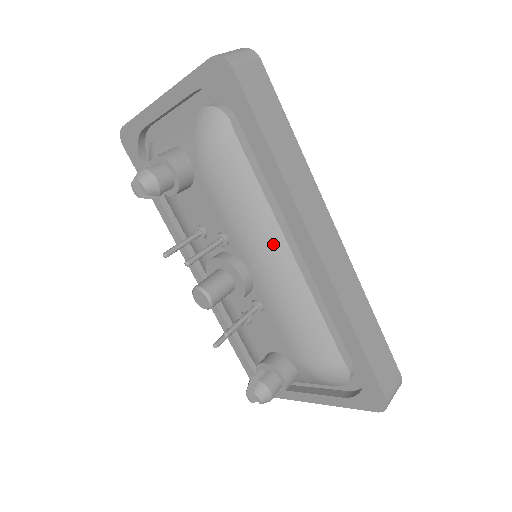
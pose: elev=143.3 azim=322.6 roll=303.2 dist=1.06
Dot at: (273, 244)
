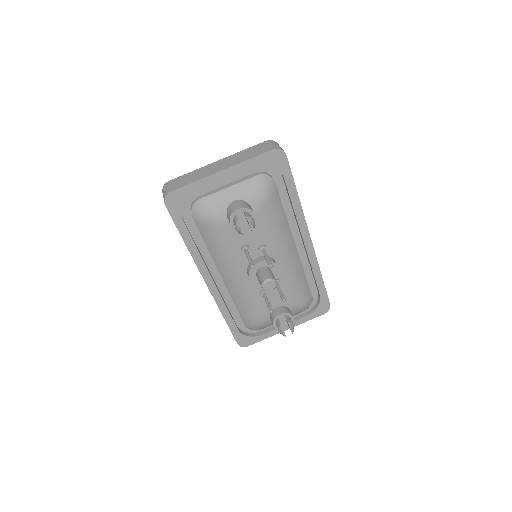
Dot at: (290, 243)
